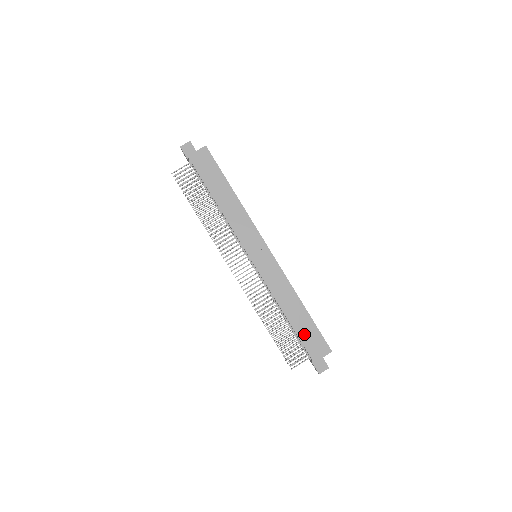
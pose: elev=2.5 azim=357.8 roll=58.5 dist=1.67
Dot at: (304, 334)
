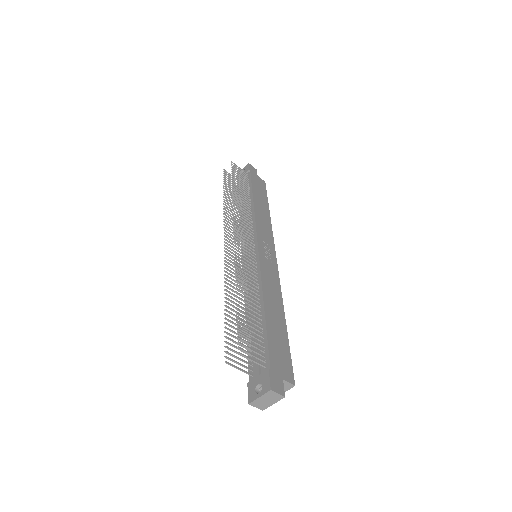
Dot at: (274, 338)
